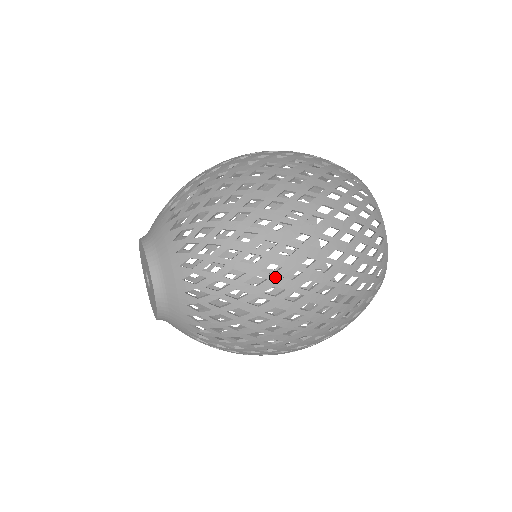
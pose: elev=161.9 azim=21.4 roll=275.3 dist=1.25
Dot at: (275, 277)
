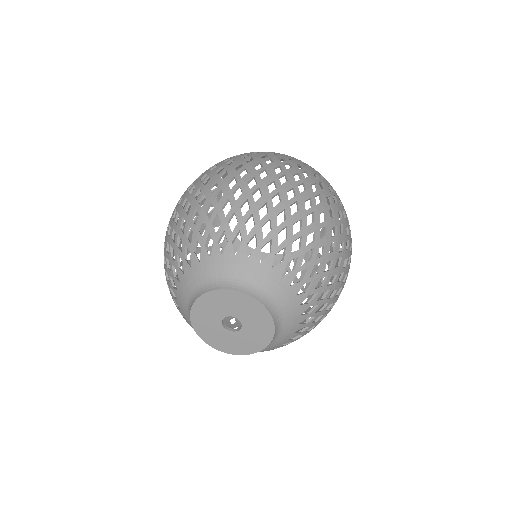
Dot at: (338, 236)
